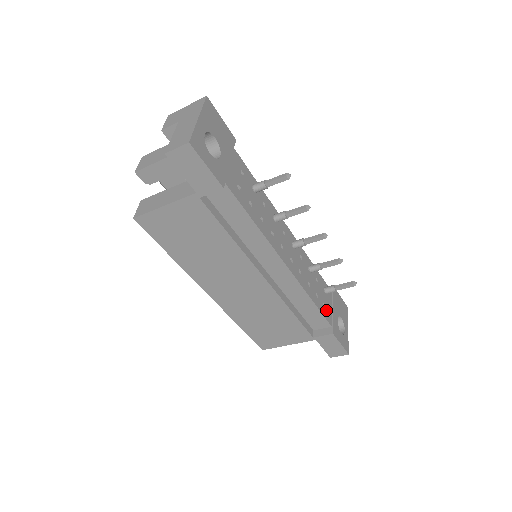
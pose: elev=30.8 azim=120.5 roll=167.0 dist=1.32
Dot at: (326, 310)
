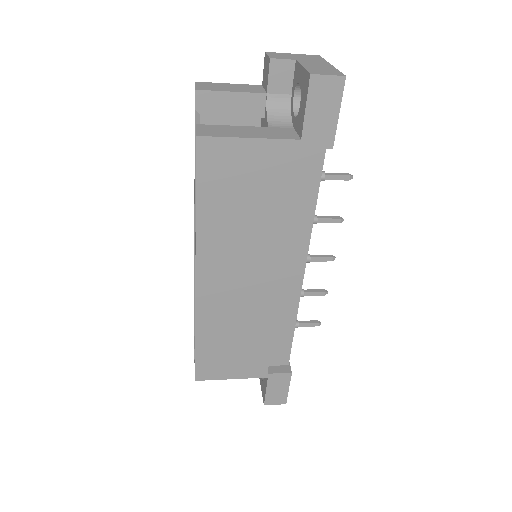
Dot at: occluded
